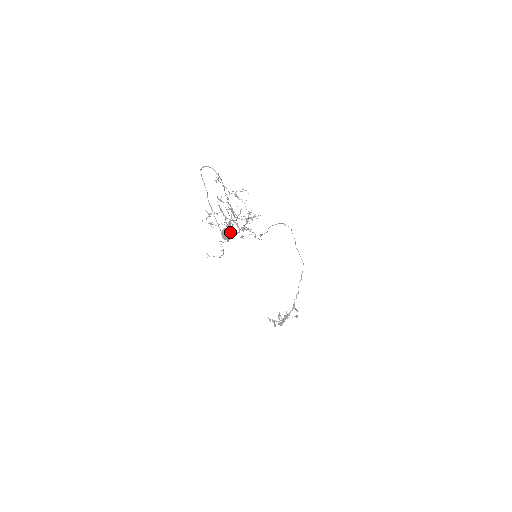
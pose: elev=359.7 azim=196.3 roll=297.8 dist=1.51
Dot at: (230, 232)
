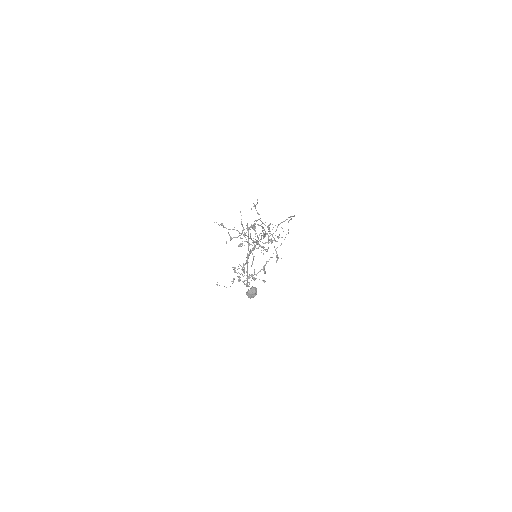
Dot at: occluded
